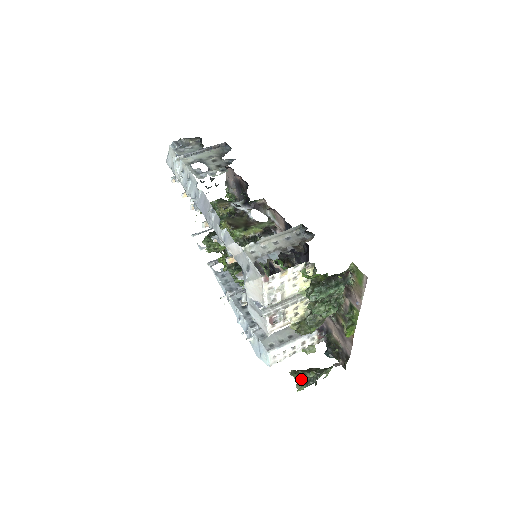
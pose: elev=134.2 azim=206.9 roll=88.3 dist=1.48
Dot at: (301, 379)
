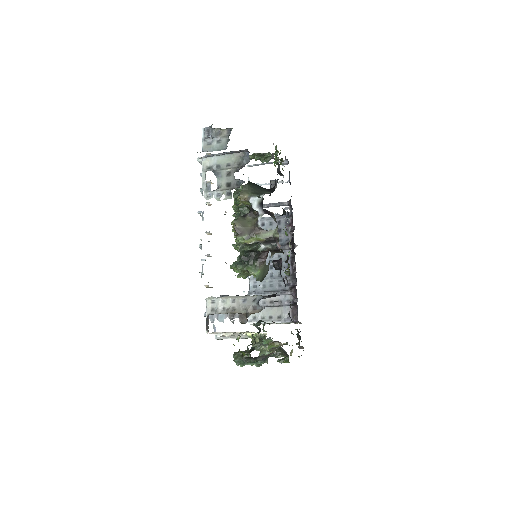
Dot at: occluded
